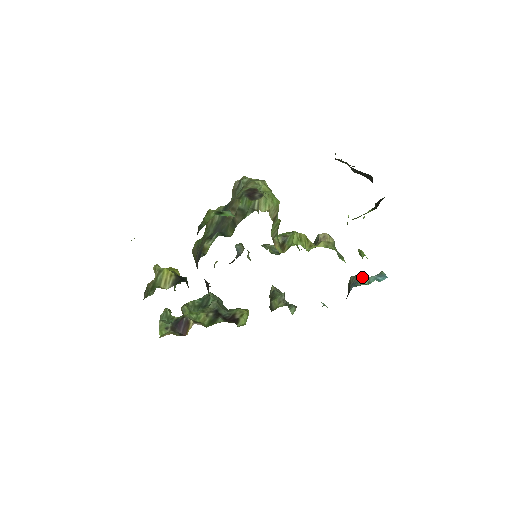
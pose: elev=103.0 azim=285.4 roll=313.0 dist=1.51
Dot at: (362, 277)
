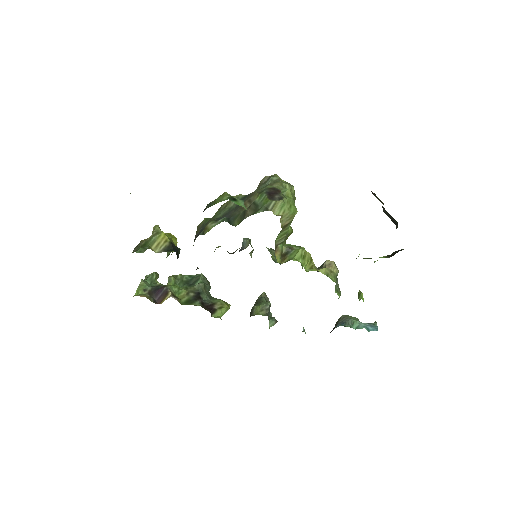
Dot at: (353, 319)
